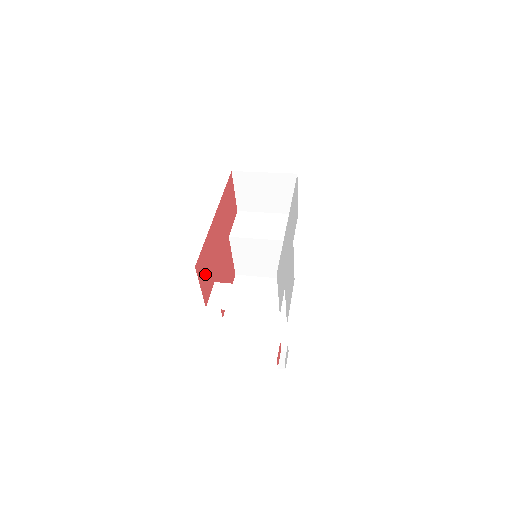
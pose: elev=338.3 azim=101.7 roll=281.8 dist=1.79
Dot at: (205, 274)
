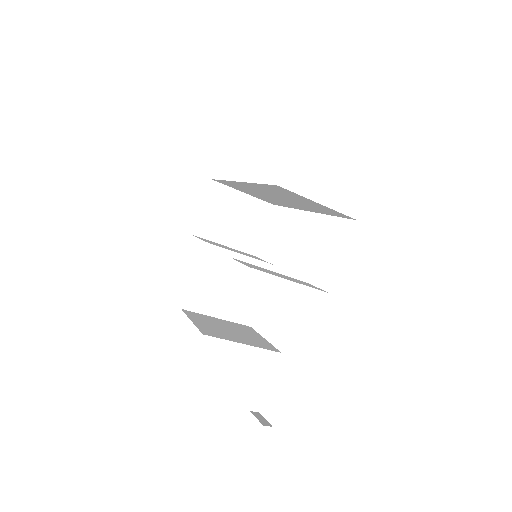
Dot at: occluded
